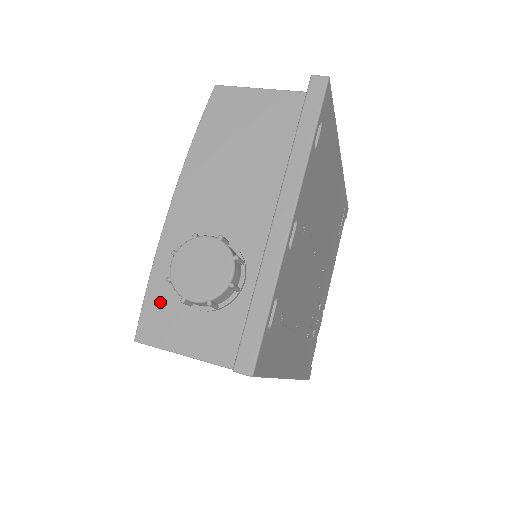
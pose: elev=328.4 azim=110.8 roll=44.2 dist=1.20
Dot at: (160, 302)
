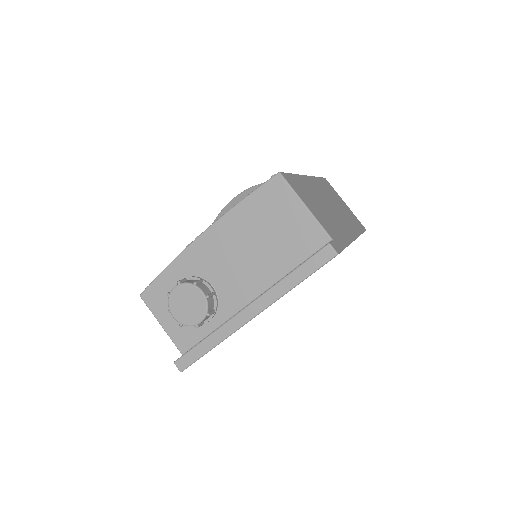
Dot at: (163, 288)
